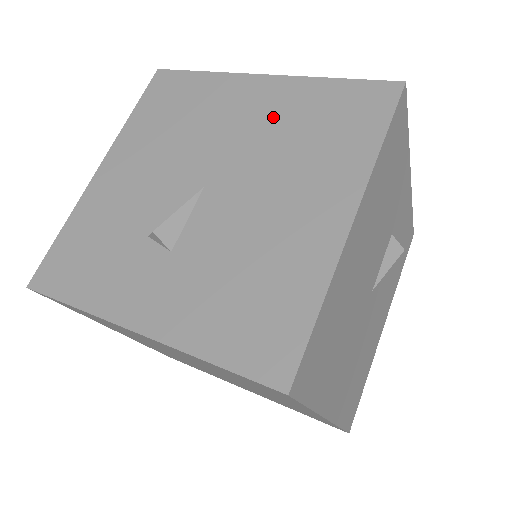
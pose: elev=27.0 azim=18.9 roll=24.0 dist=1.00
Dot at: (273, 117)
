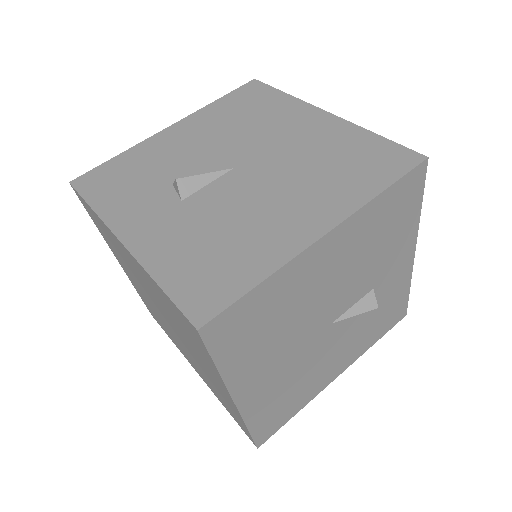
Dot at: (314, 142)
